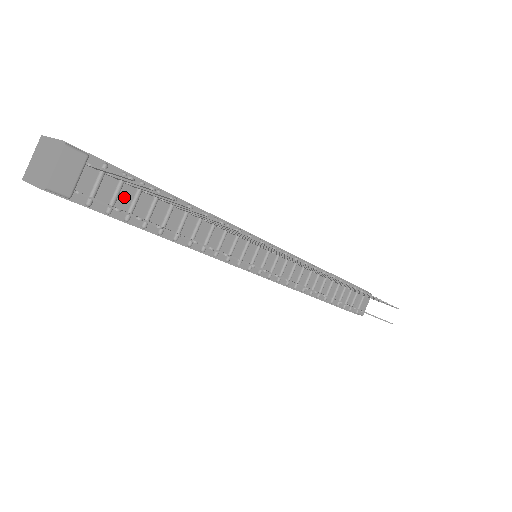
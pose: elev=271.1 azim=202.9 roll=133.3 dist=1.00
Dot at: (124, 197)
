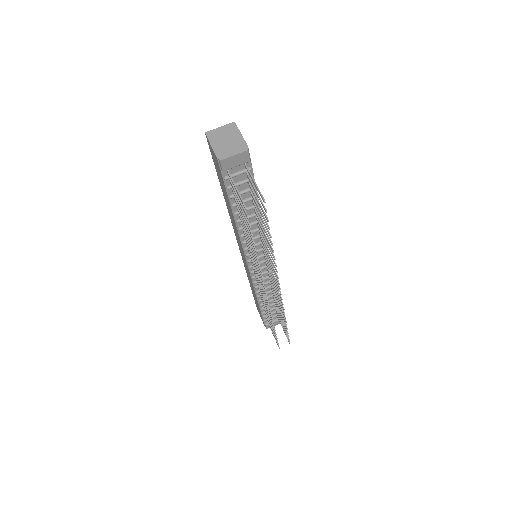
Dot at: (241, 187)
